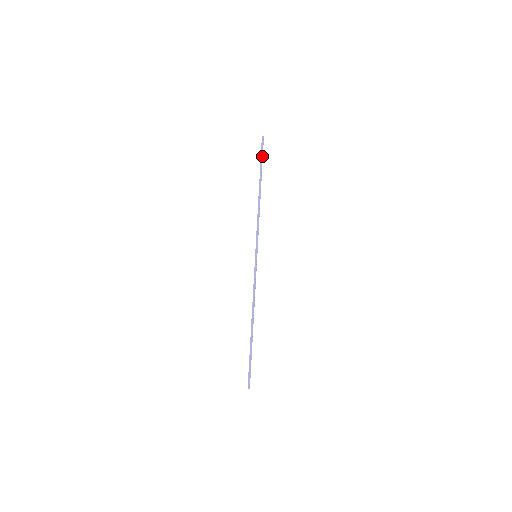
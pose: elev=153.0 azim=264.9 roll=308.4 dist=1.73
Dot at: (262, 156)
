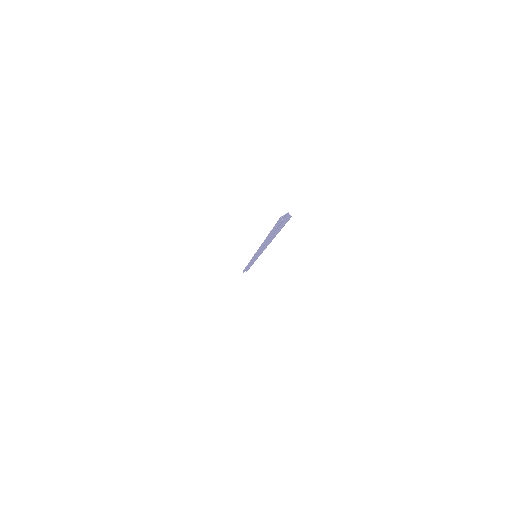
Dot at: (273, 231)
